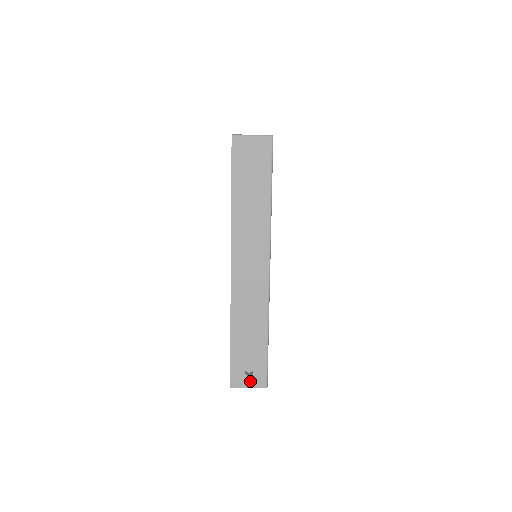
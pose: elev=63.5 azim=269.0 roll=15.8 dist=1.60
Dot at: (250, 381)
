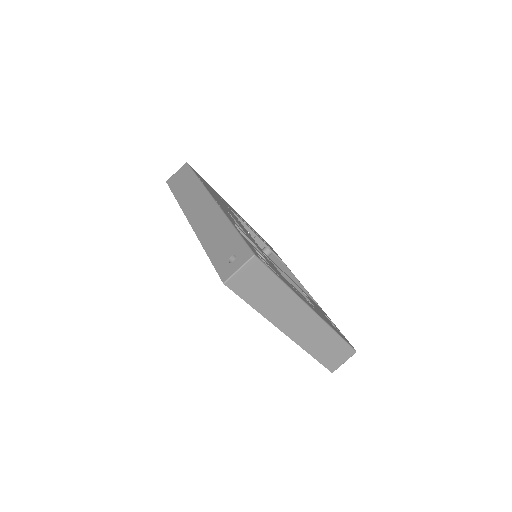
Dot at: (237, 264)
